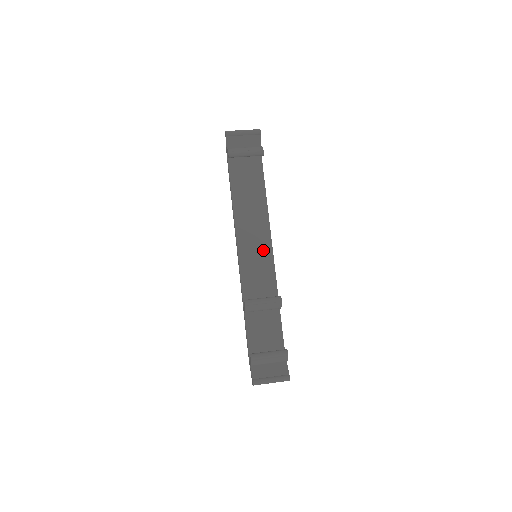
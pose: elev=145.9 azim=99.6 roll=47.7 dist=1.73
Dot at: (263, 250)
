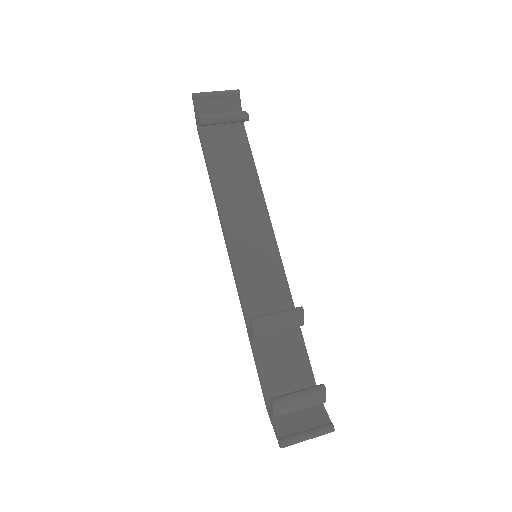
Dot at: (264, 247)
